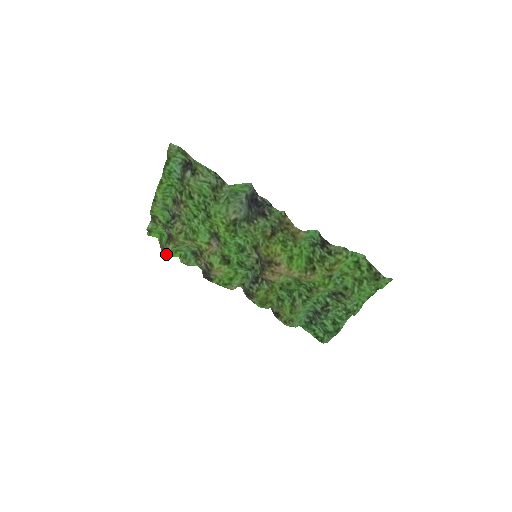
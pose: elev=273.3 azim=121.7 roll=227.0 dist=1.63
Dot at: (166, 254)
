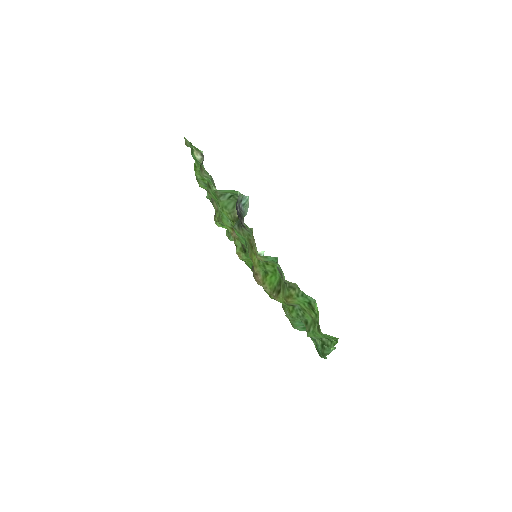
Dot at: (216, 224)
